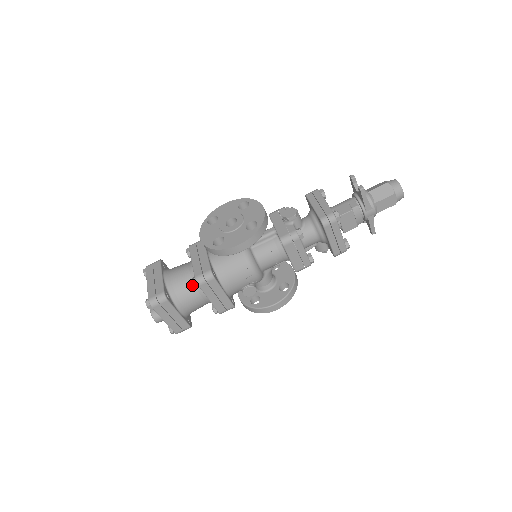
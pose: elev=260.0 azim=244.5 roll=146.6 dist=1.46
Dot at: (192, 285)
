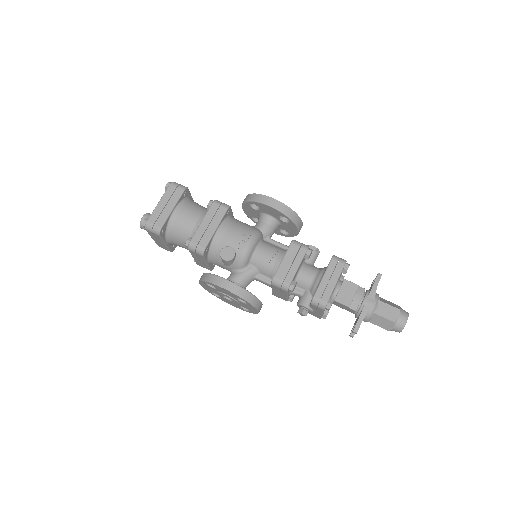
Dot at: (204, 210)
